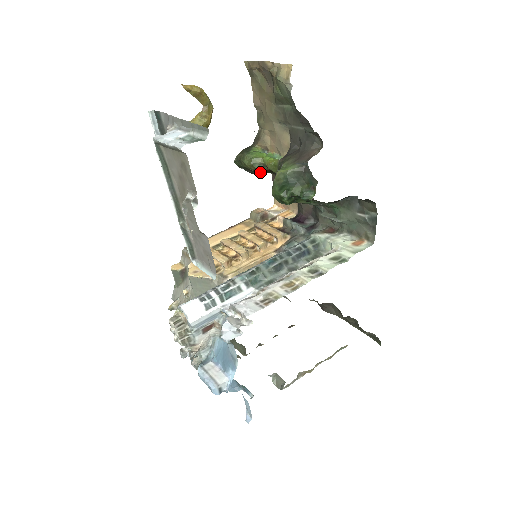
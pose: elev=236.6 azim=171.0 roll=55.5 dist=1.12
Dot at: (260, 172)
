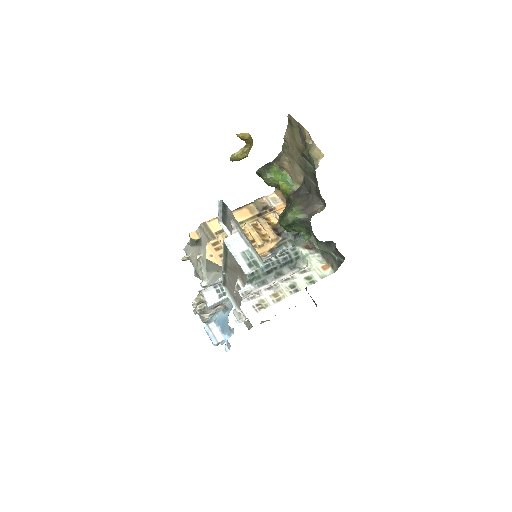
Dot at: occluded
